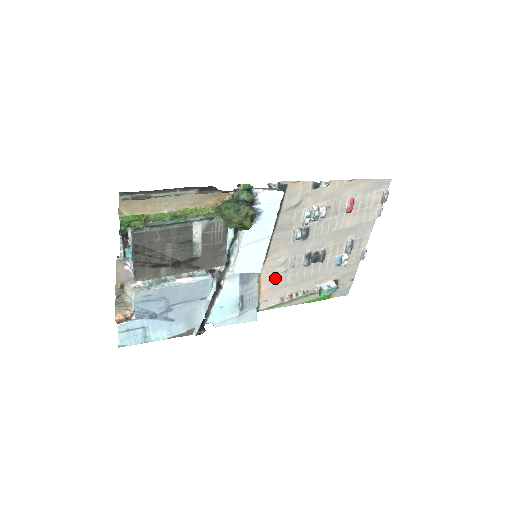
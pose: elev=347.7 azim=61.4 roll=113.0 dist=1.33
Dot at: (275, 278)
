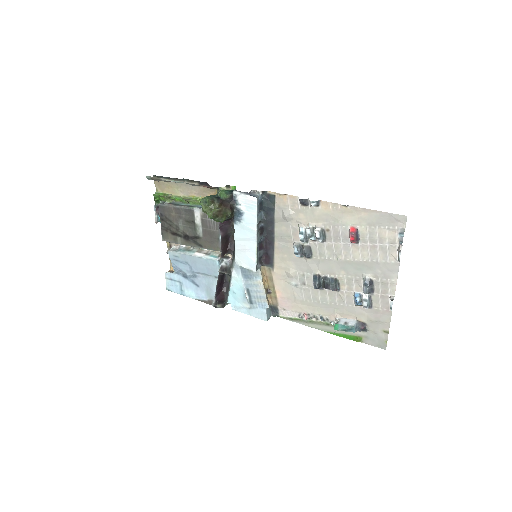
Dot at: (288, 289)
